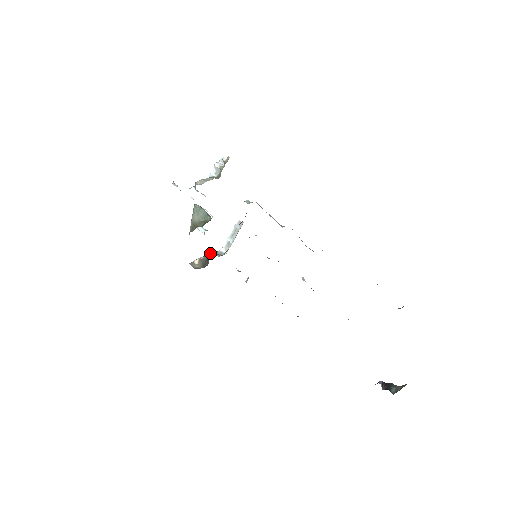
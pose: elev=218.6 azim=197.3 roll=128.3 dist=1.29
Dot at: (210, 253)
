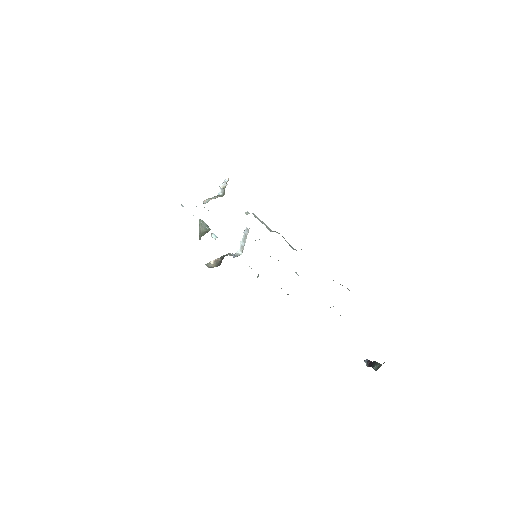
Dot at: (225, 255)
